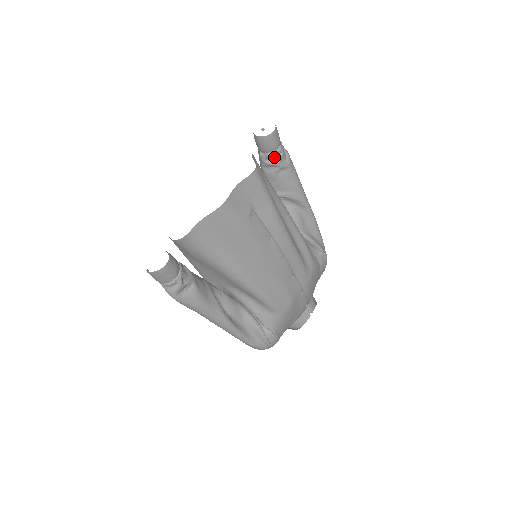
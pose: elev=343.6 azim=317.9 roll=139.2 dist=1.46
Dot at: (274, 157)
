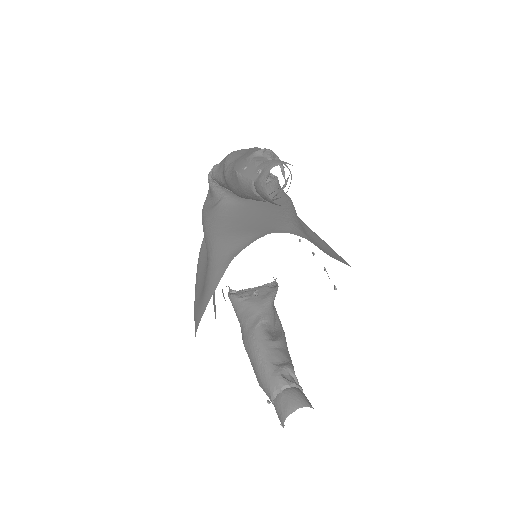
Dot at: (282, 187)
